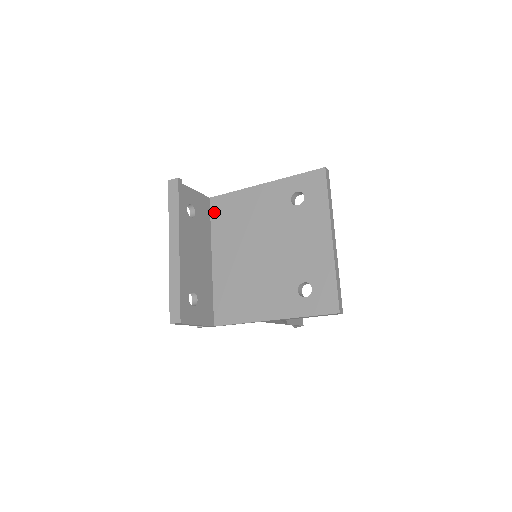
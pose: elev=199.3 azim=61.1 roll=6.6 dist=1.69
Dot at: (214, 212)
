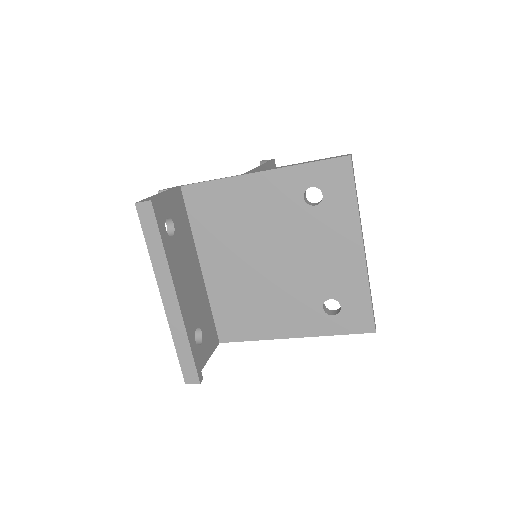
Dot at: (191, 207)
